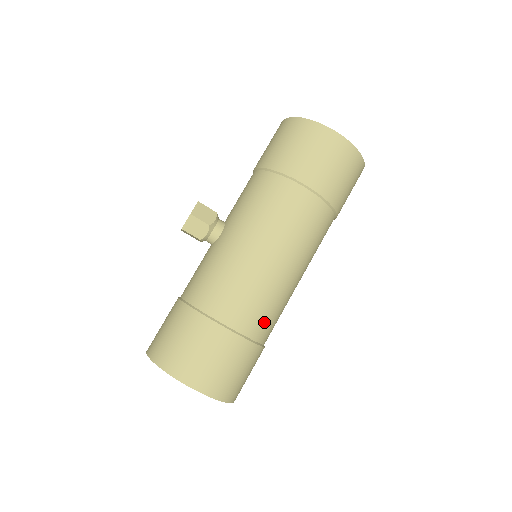
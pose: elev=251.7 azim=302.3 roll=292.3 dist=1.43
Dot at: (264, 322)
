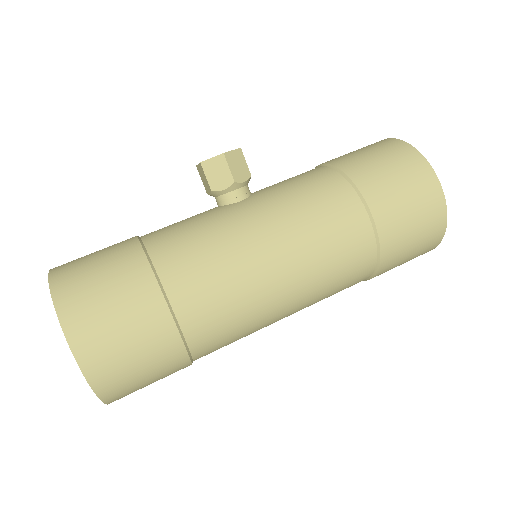
Dot at: (216, 335)
